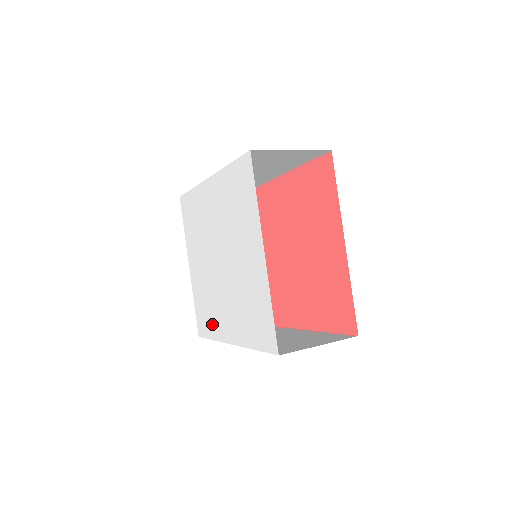
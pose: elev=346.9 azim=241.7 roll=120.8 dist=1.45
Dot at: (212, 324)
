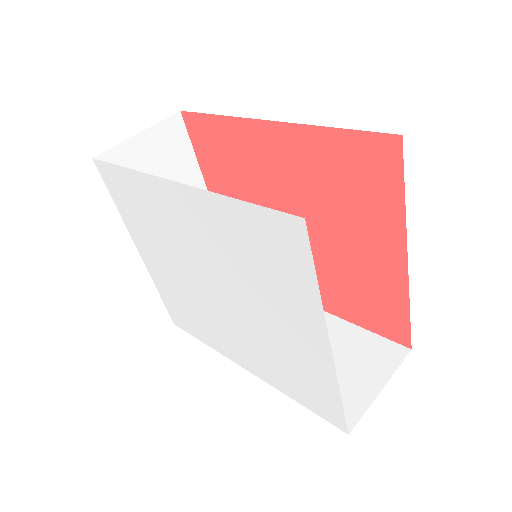
Dot at: (203, 333)
